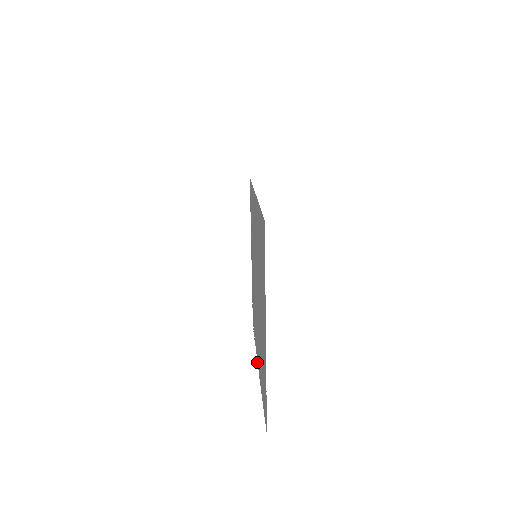
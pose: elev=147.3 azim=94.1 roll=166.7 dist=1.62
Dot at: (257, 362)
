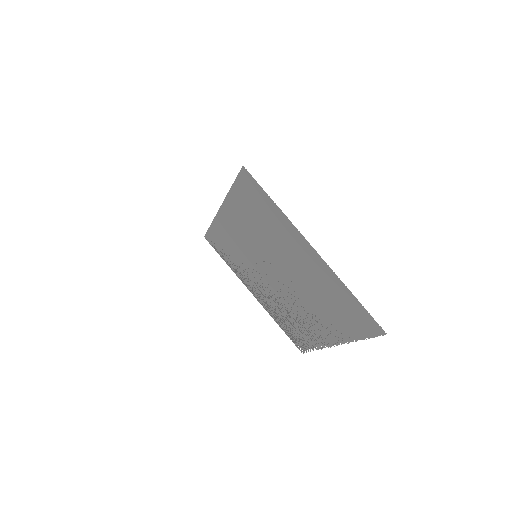
Dot at: (329, 346)
